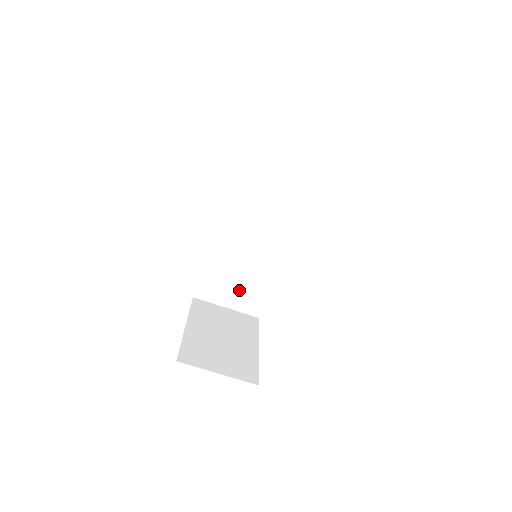
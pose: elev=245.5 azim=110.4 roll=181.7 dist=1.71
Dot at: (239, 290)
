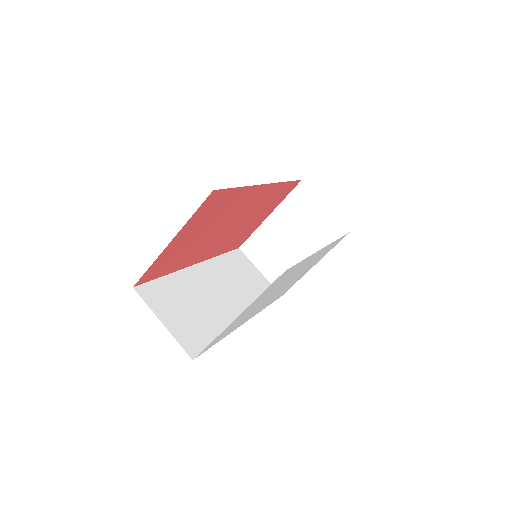
Dot at: (185, 319)
